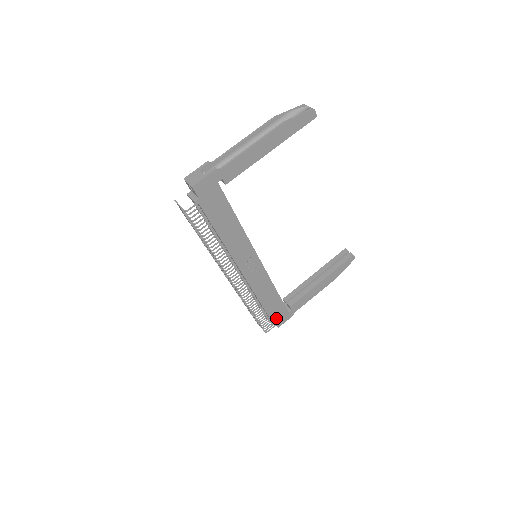
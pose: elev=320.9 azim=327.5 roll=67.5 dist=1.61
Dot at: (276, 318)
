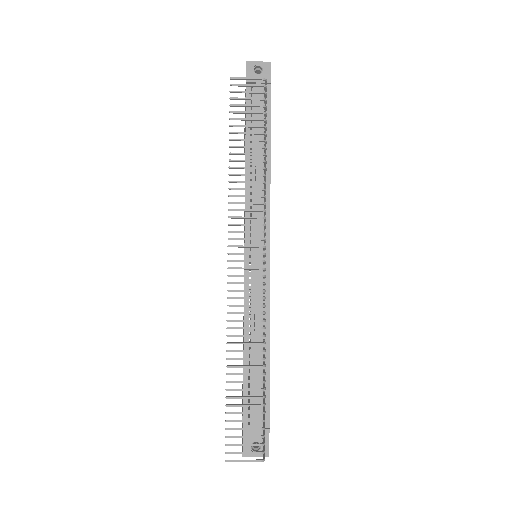
Dot at: occluded
